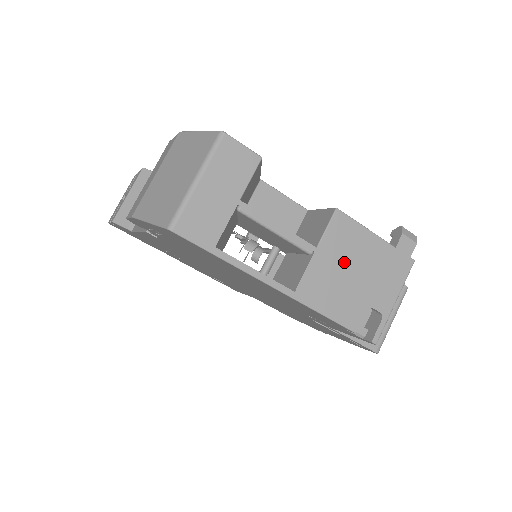
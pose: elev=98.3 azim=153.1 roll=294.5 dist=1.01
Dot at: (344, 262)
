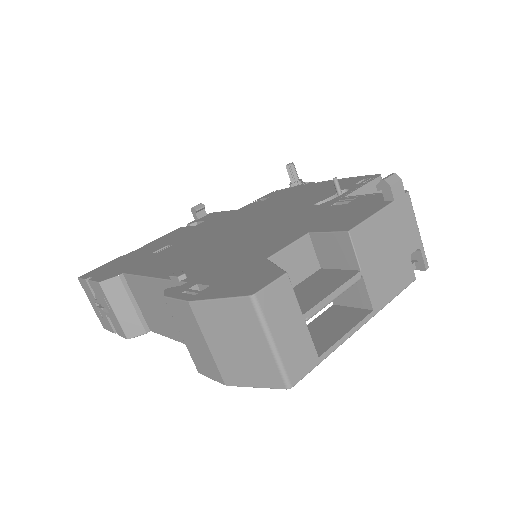
Dot at: (379, 254)
